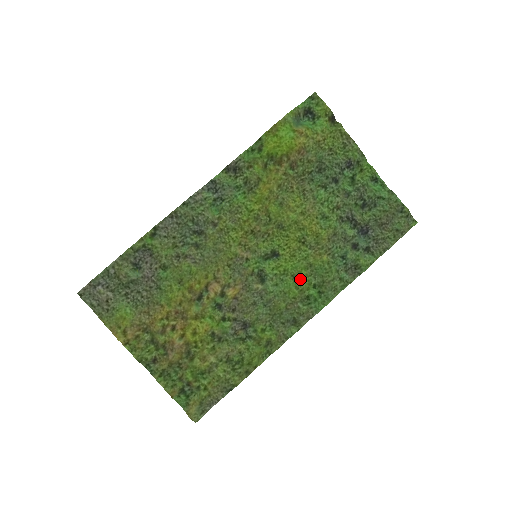
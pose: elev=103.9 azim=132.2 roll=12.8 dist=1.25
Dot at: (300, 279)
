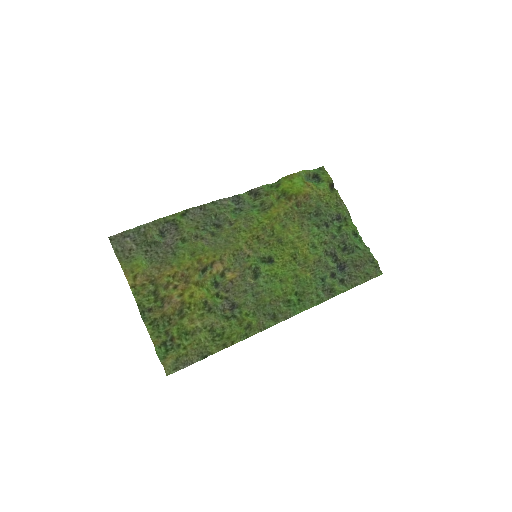
Dot at: (286, 284)
